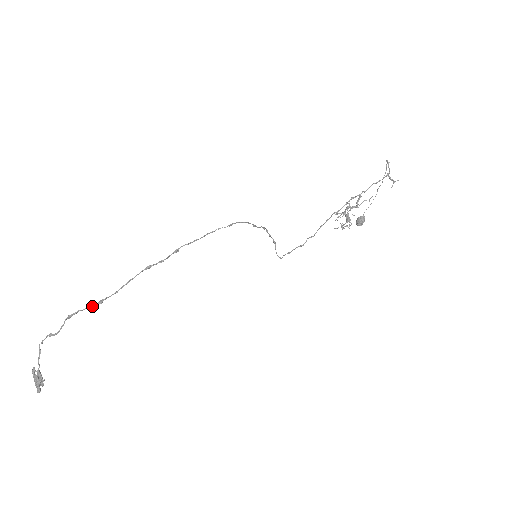
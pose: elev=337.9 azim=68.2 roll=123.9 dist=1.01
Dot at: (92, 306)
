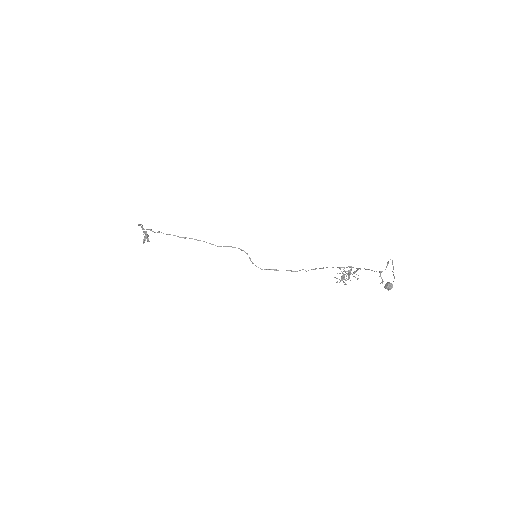
Dot at: (141, 227)
